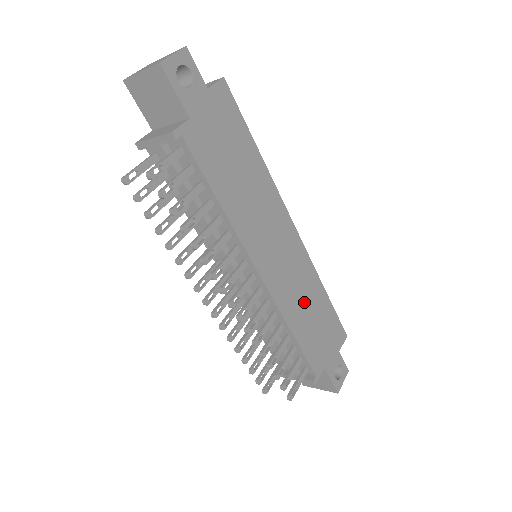
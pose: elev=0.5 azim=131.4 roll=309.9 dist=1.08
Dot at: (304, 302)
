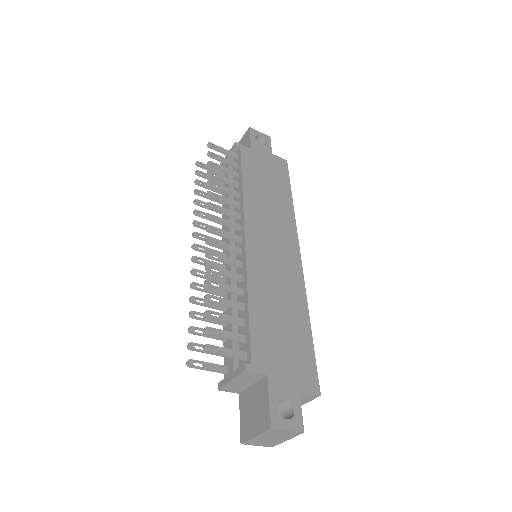
Dot at: (278, 299)
